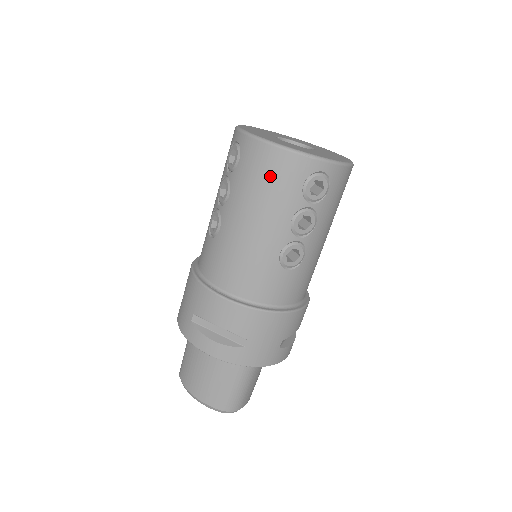
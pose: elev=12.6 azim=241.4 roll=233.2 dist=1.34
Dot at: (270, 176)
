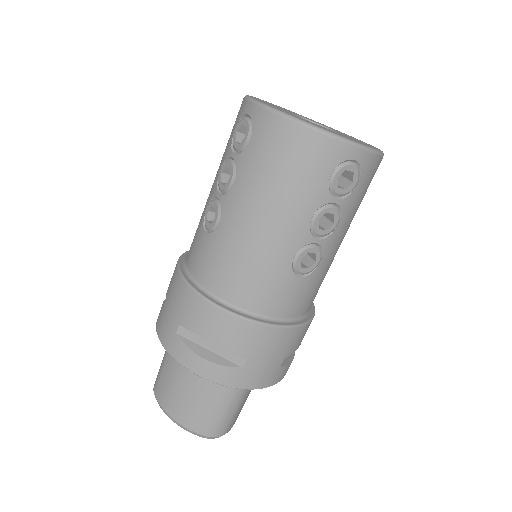
Dot at: (291, 161)
